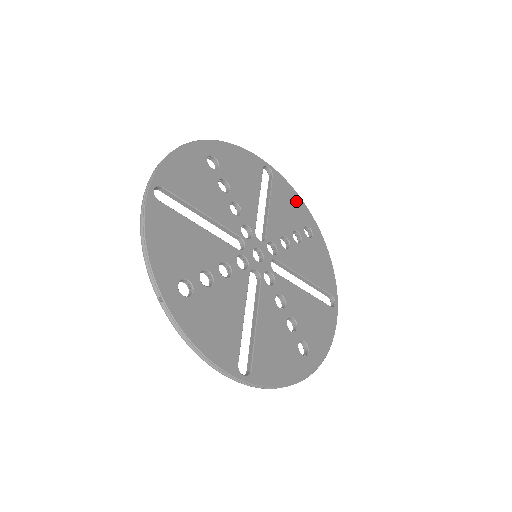
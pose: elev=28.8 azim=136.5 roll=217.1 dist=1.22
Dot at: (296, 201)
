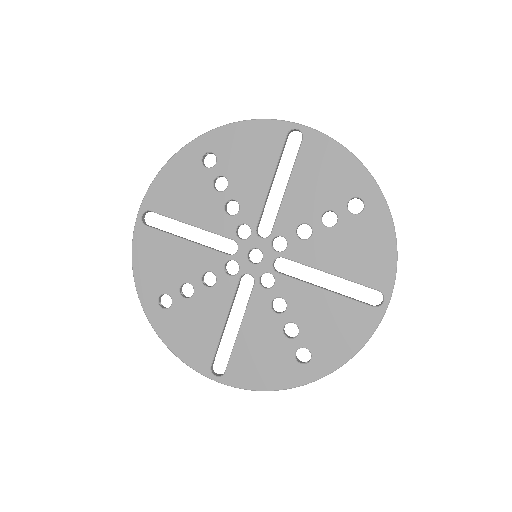
Dot at: (342, 164)
